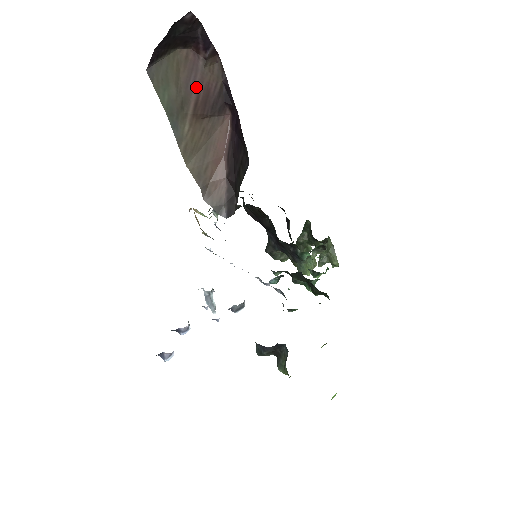
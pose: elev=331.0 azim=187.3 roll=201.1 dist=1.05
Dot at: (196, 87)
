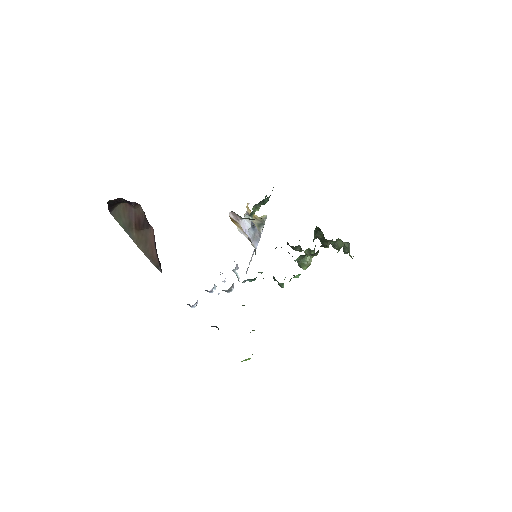
Dot at: (134, 217)
